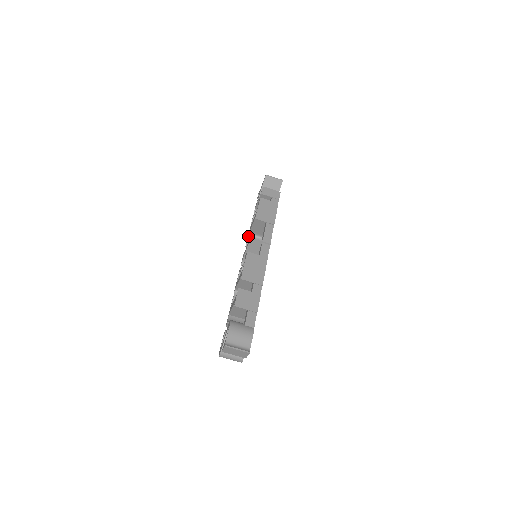
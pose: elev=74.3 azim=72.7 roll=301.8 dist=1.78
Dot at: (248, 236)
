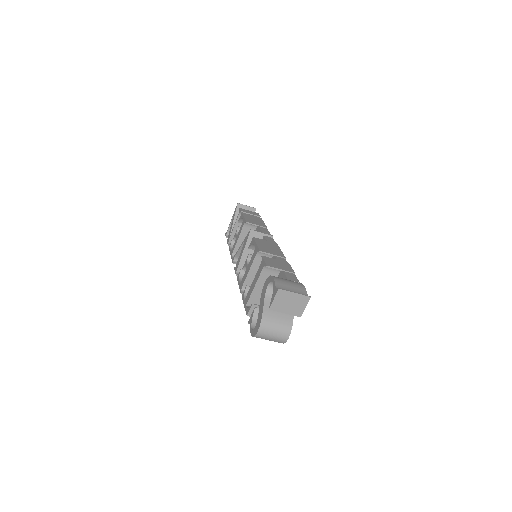
Dot at: (232, 257)
